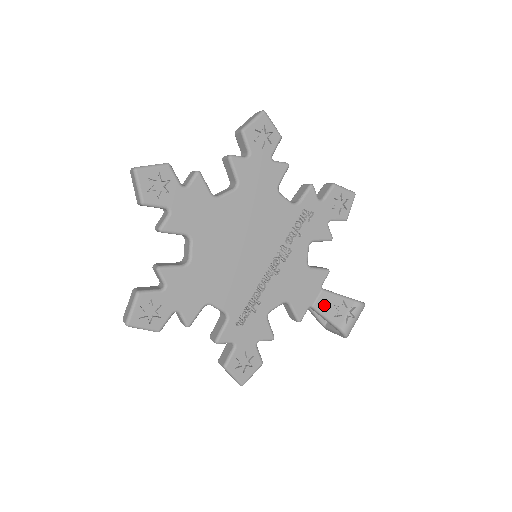
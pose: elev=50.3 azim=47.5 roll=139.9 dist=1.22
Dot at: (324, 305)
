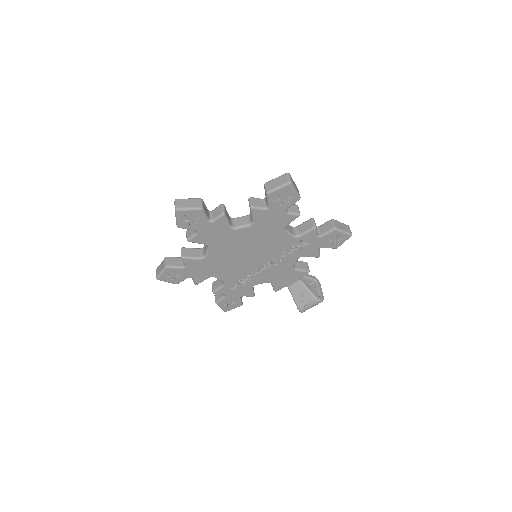
Dot at: (296, 290)
